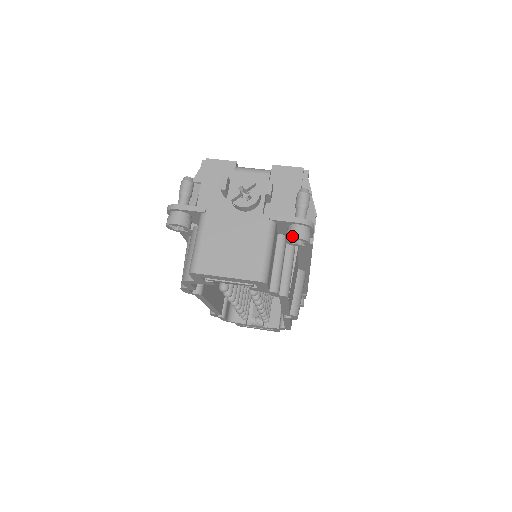
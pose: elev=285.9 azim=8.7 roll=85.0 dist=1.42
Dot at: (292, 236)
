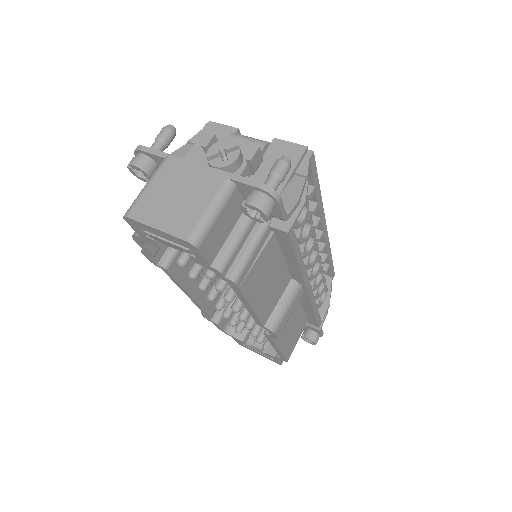
Dot at: (246, 202)
